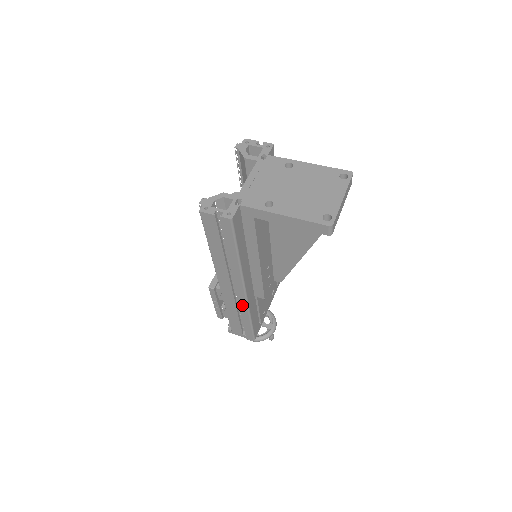
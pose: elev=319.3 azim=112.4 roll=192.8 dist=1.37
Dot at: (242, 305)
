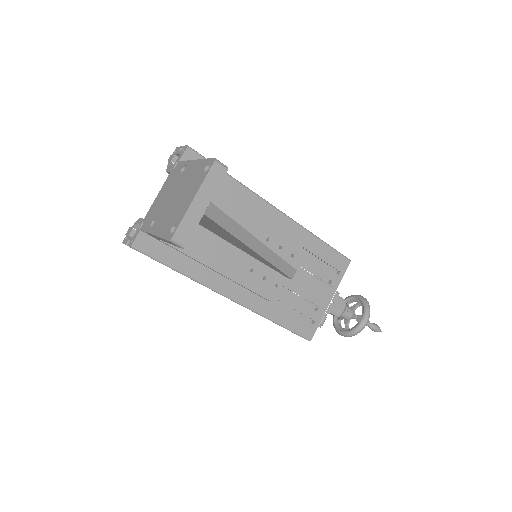
Dot at: (252, 311)
